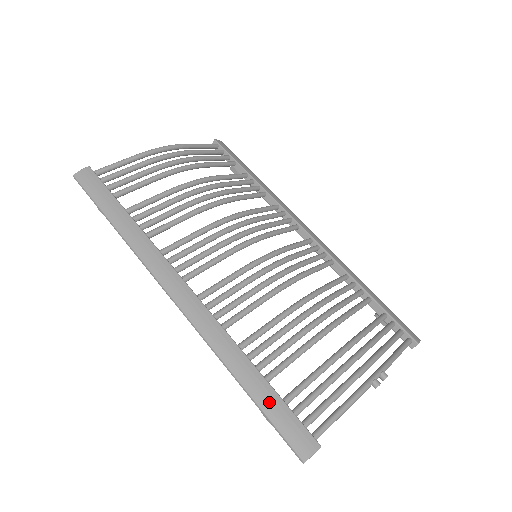
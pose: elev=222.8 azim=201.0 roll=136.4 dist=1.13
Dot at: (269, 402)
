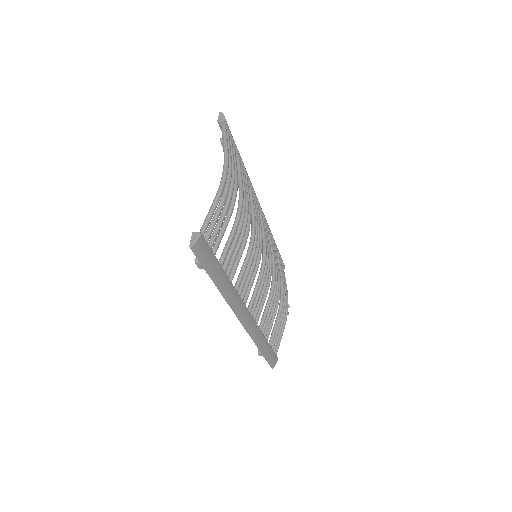
Dot at: (268, 352)
